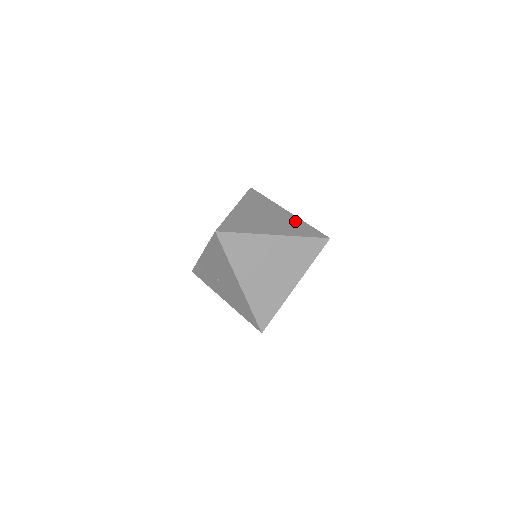
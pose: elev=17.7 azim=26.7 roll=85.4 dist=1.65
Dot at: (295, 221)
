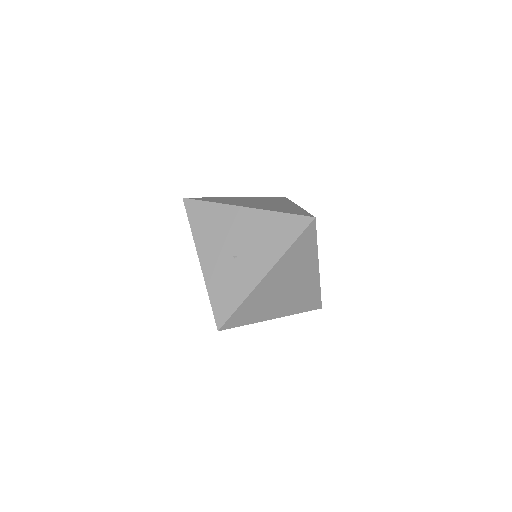
Dot at: occluded
